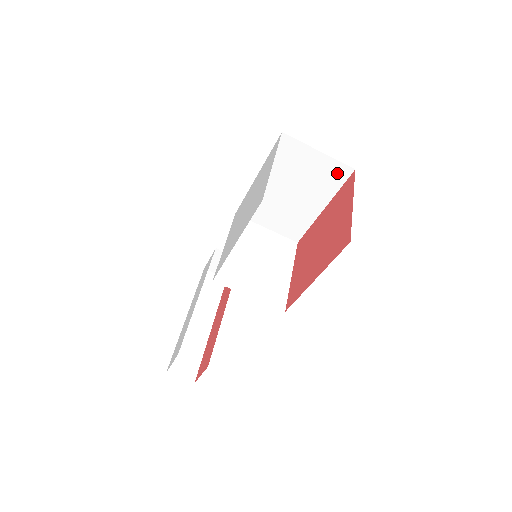
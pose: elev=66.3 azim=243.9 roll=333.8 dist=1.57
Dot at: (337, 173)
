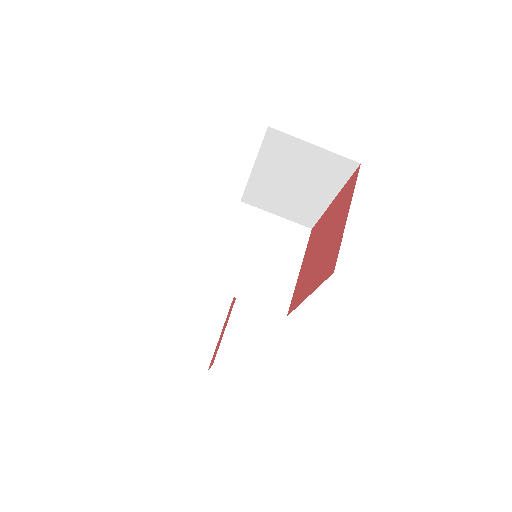
Dot at: (340, 167)
